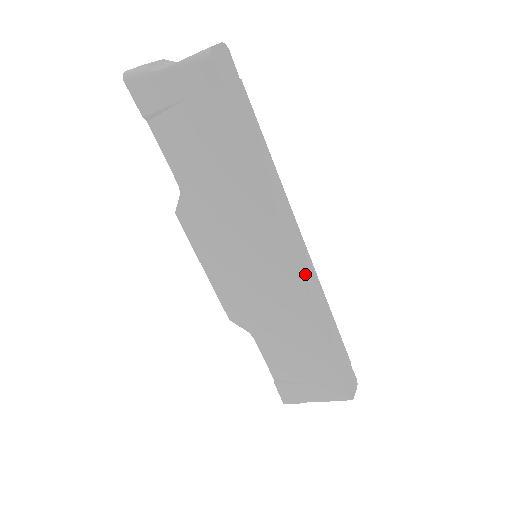
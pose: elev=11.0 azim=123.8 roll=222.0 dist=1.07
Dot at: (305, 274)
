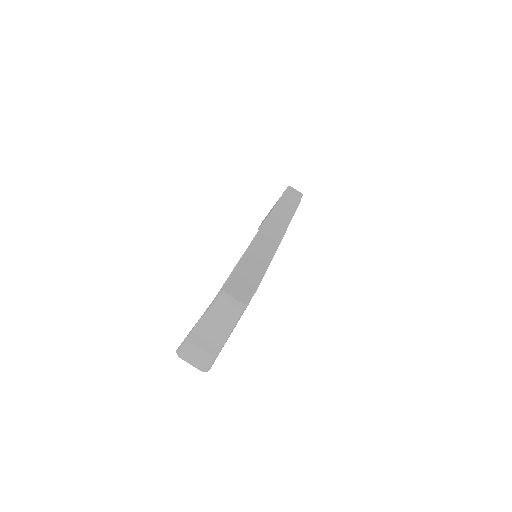
Dot at: (267, 233)
